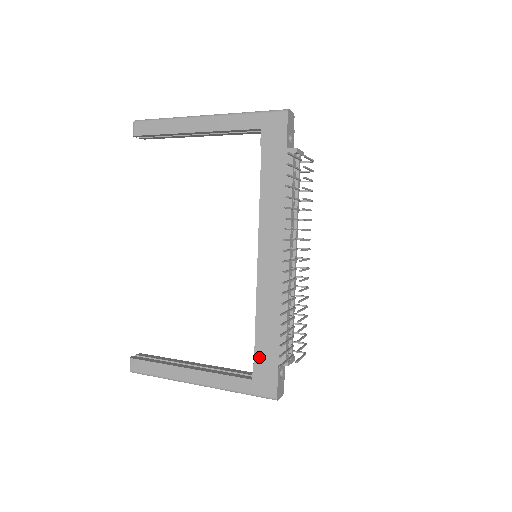
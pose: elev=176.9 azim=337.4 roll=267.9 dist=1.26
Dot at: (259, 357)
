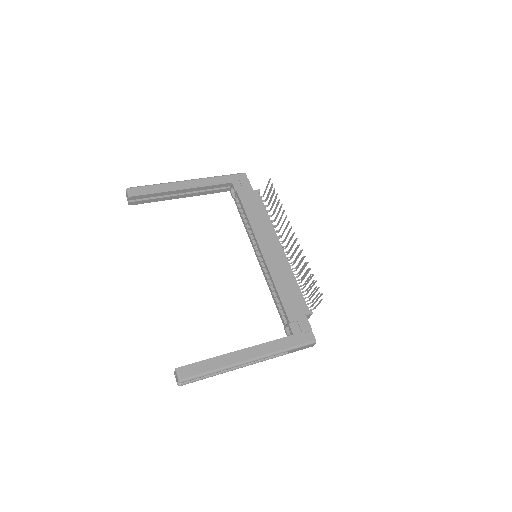
Dot at: (291, 316)
